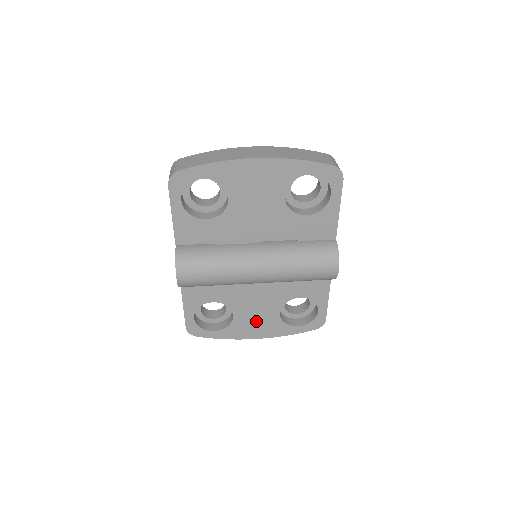
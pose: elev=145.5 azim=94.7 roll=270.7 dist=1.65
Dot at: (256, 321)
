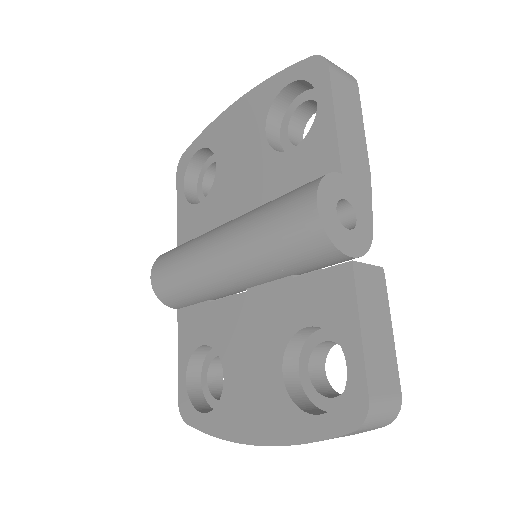
Dot at: (252, 393)
